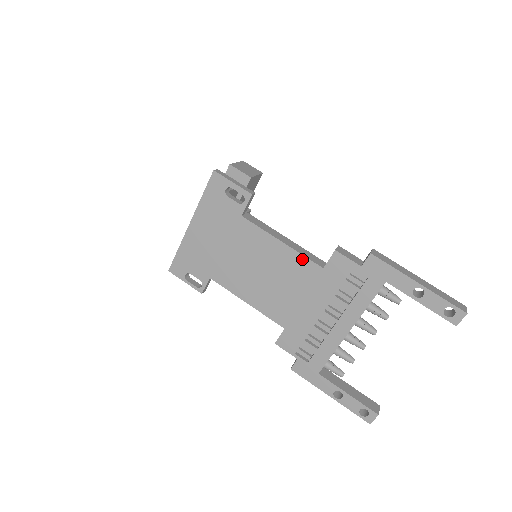
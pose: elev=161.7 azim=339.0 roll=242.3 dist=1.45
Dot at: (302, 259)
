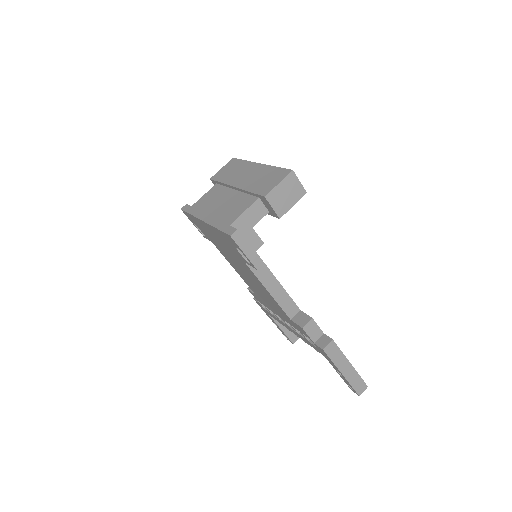
Dot at: (279, 306)
